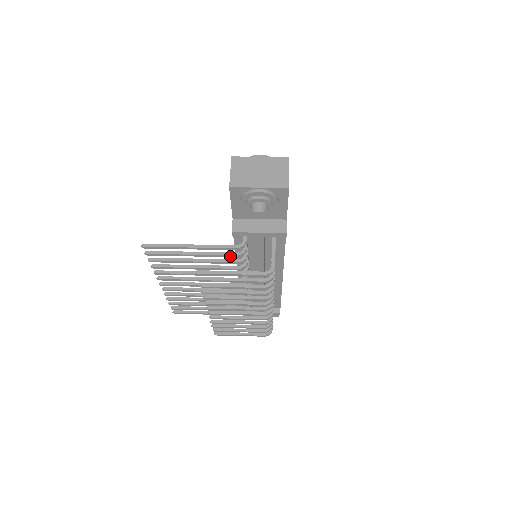
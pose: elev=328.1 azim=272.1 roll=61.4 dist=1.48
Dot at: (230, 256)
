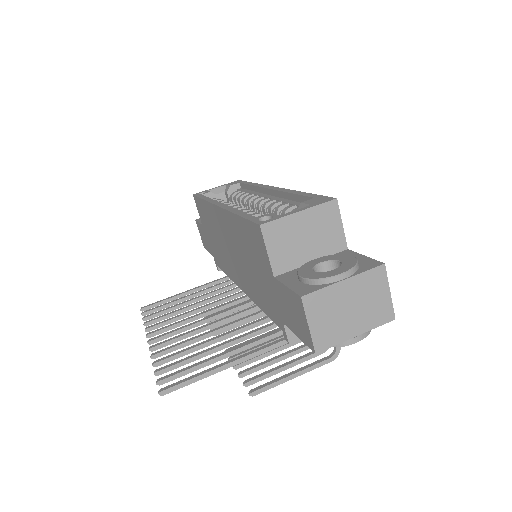
Dot at: (271, 338)
